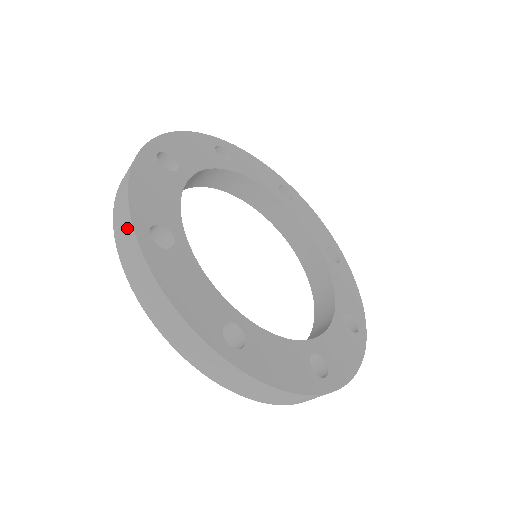
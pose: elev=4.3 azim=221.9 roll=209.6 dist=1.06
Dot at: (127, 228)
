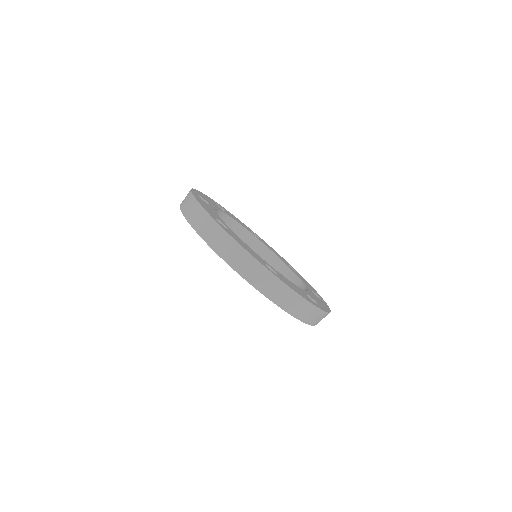
Dot at: (264, 274)
